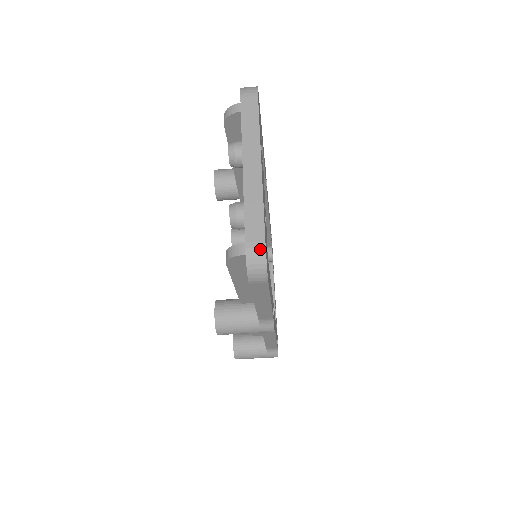
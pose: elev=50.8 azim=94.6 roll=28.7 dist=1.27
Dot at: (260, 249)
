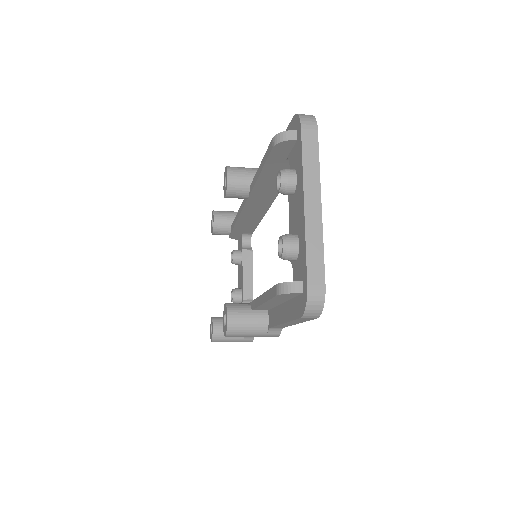
Dot at: (320, 292)
